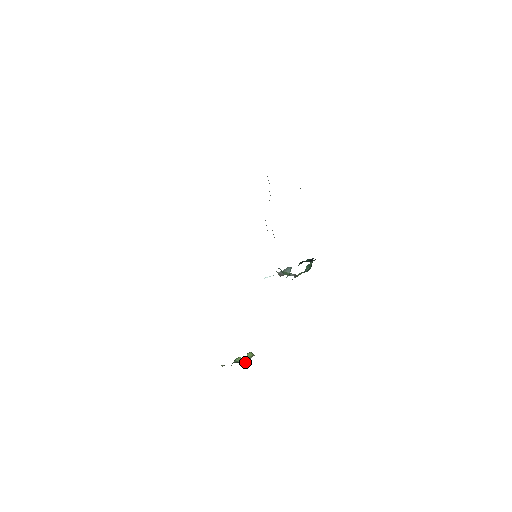
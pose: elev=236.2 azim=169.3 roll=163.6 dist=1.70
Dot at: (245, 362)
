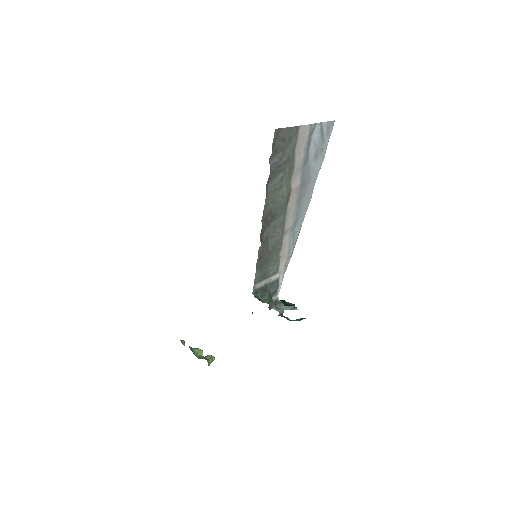
Dot at: (198, 357)
